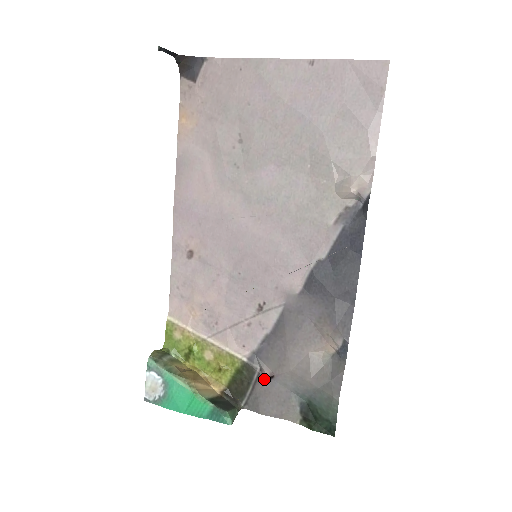
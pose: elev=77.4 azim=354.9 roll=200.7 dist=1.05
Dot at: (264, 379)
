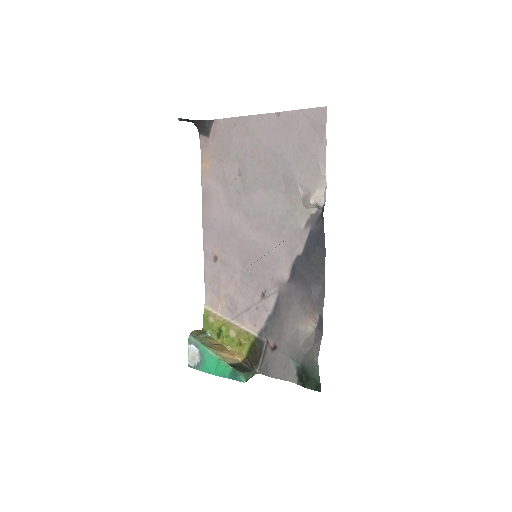
Dot at: (270, 349)
